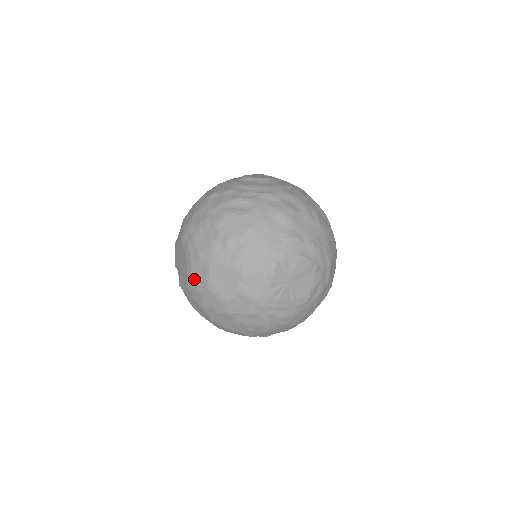
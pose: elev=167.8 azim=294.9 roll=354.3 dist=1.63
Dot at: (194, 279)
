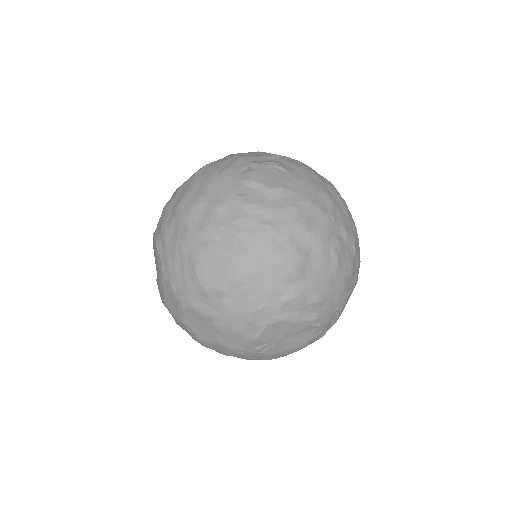
Dot at: (167, 304)
